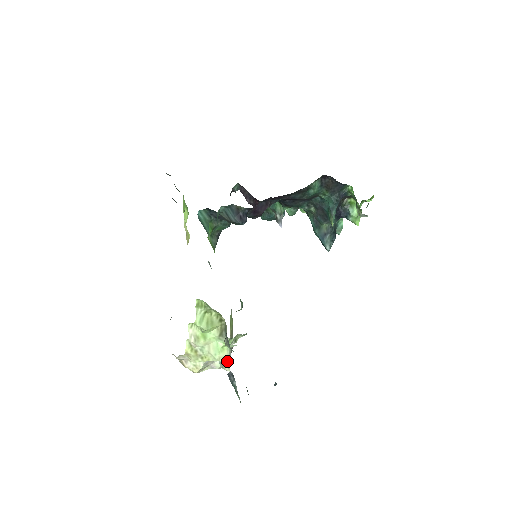
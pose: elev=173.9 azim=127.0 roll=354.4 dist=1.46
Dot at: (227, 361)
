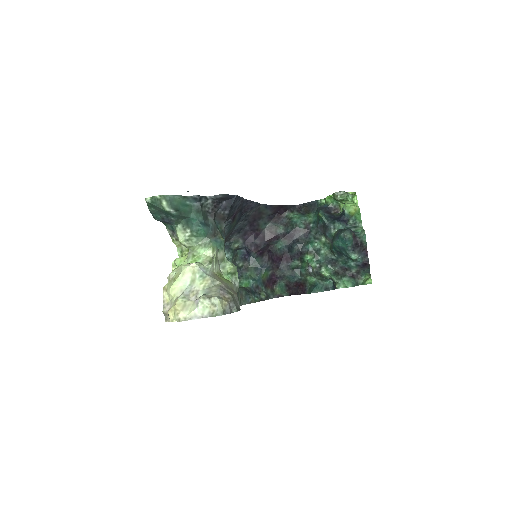
Dot at: occluded
